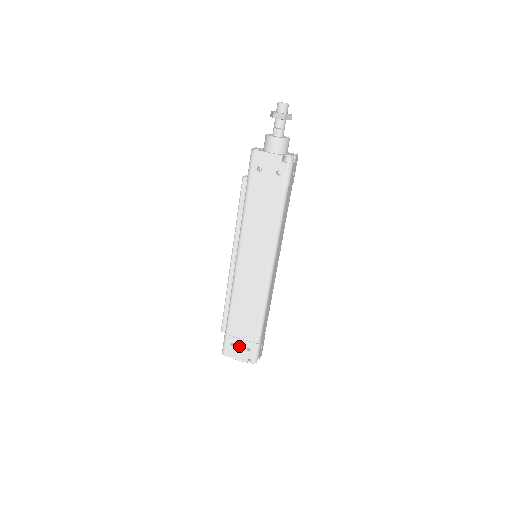
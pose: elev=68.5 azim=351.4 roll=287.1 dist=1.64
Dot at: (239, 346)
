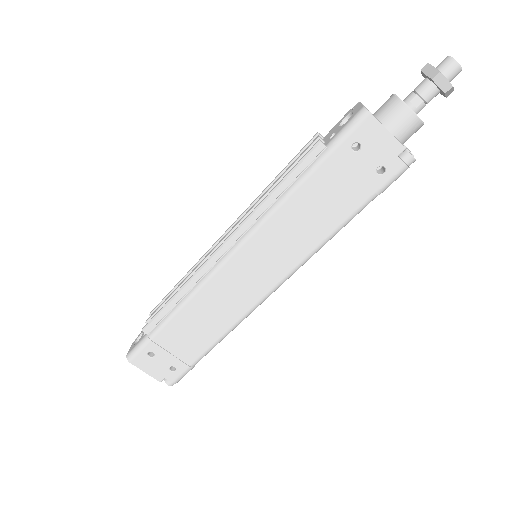
Dot at: (161, 360)
